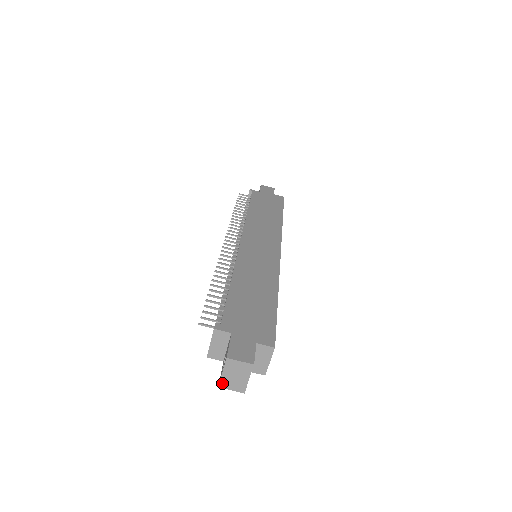
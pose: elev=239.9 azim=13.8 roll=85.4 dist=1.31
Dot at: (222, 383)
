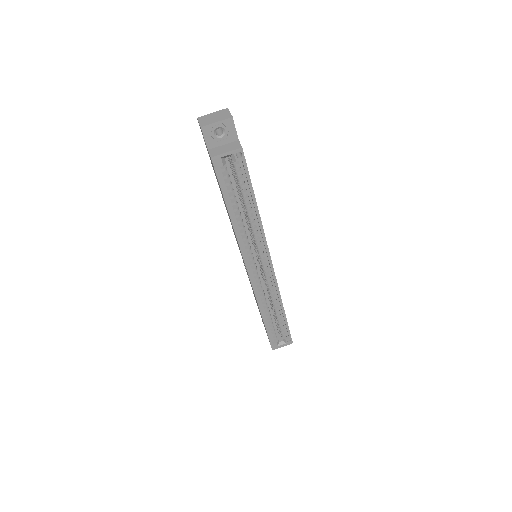
Dot at: (202, 117)
